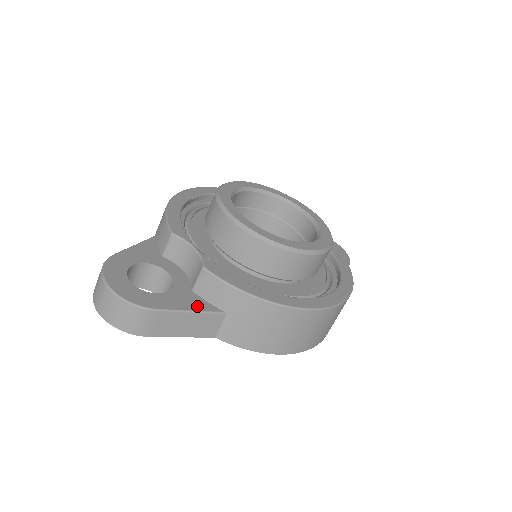
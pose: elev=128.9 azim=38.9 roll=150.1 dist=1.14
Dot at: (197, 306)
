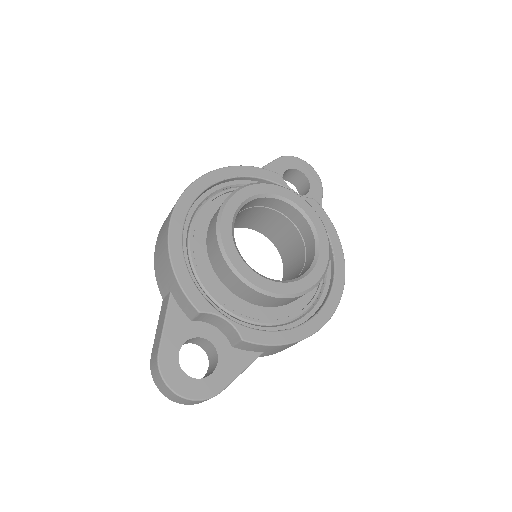
Dot at: (244, 363)
